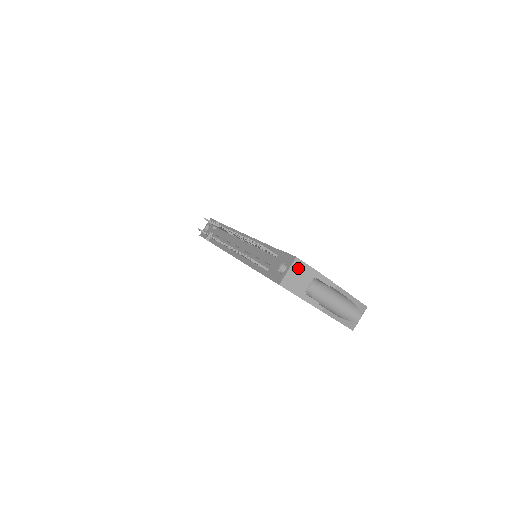
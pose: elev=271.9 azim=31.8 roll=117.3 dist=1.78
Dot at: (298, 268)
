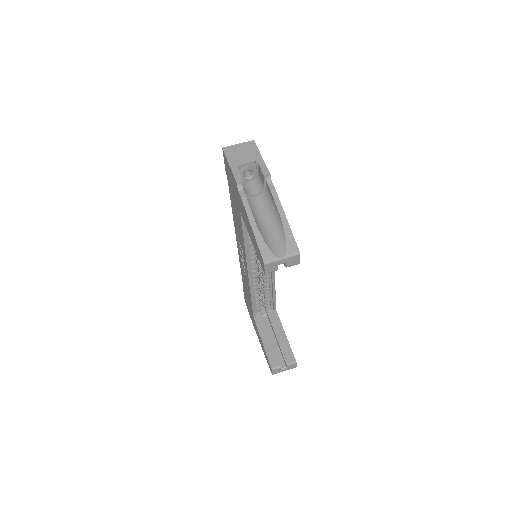
Dot at: (248, 147)
